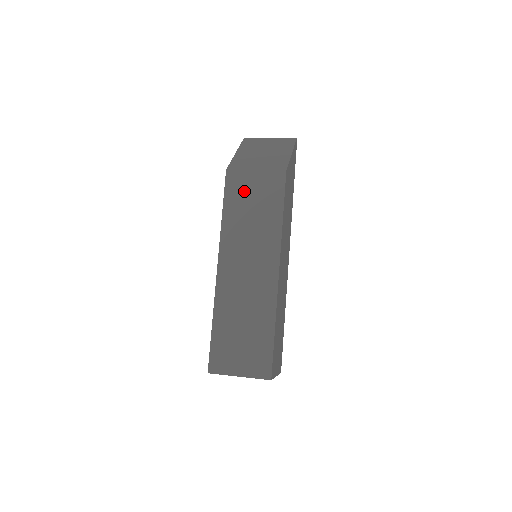
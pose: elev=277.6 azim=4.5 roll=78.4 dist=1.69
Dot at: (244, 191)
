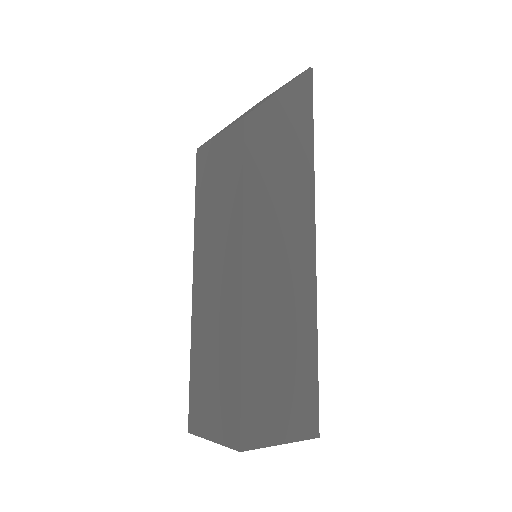
Dot at: (210, 169)
